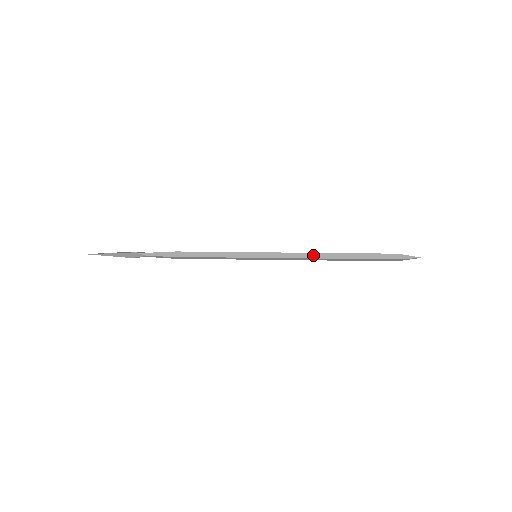
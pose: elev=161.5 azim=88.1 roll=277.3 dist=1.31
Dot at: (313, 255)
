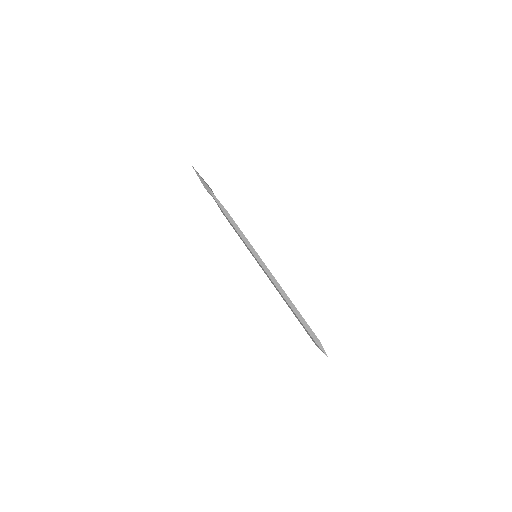
Dot at: (280, 288)
